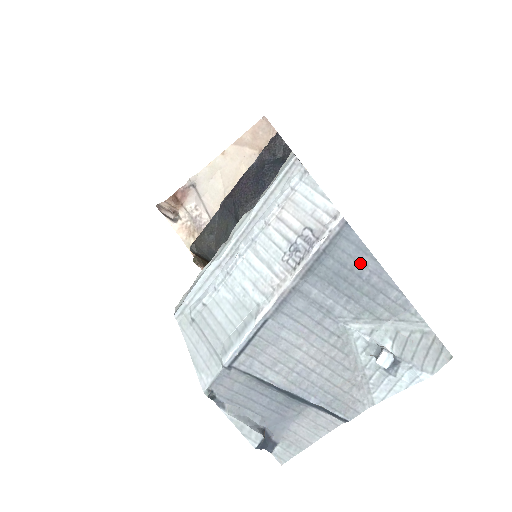
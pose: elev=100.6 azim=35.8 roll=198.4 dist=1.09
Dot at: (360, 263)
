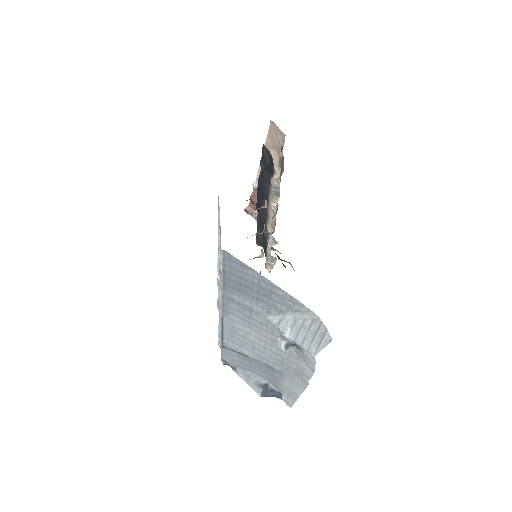
Dot at: (248, 275)
